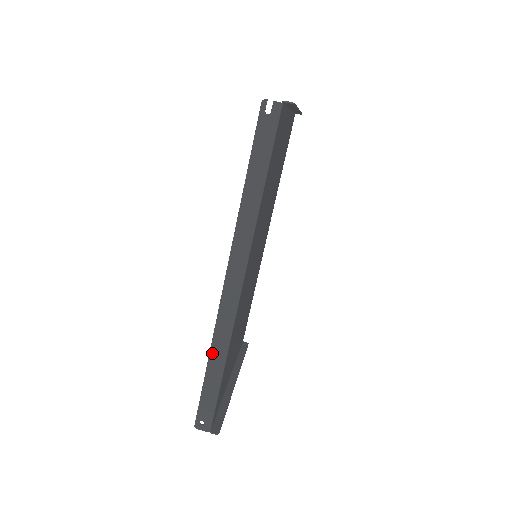
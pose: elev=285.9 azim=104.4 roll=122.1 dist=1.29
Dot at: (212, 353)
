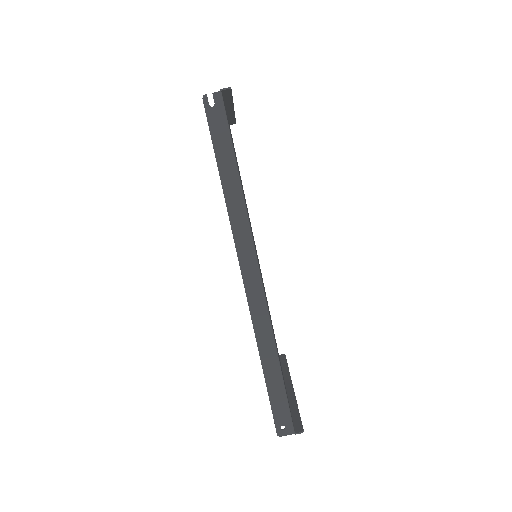
Dot at: (261, 351)
